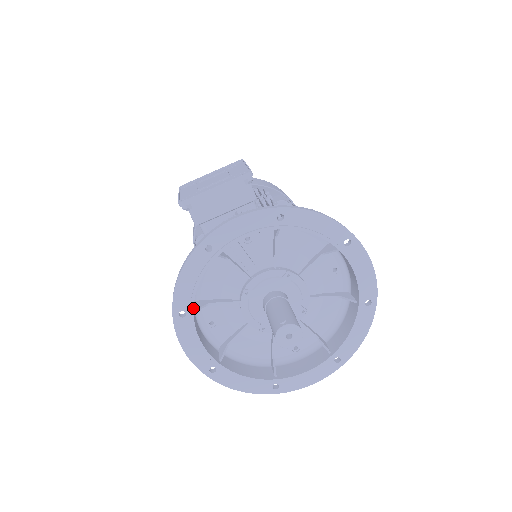
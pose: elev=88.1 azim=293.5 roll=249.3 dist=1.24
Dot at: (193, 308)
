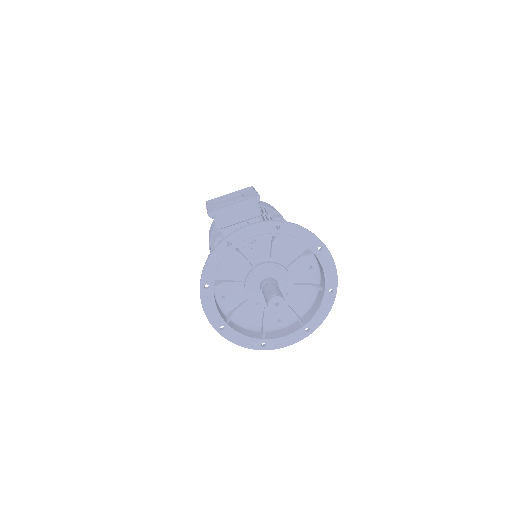
Dot at: (214, 283)
